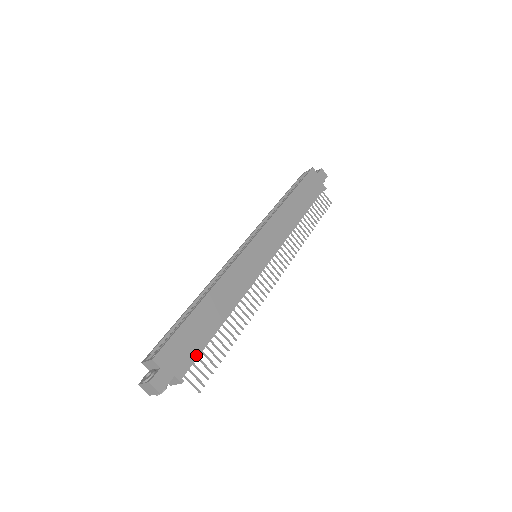
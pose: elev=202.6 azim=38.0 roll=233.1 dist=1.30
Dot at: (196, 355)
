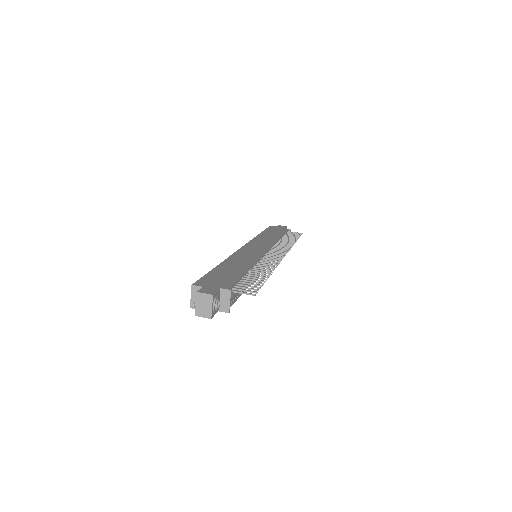
Dot at: (234, 280)
